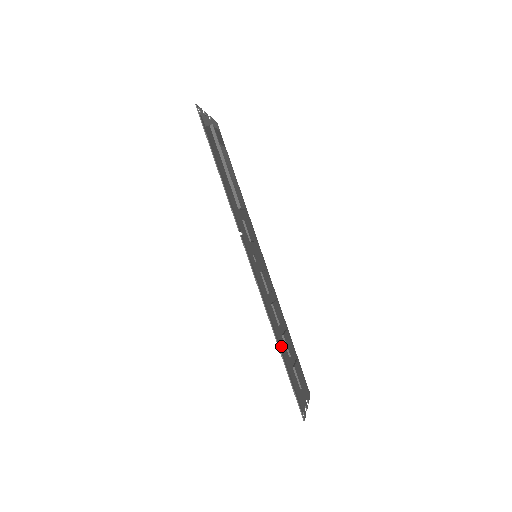
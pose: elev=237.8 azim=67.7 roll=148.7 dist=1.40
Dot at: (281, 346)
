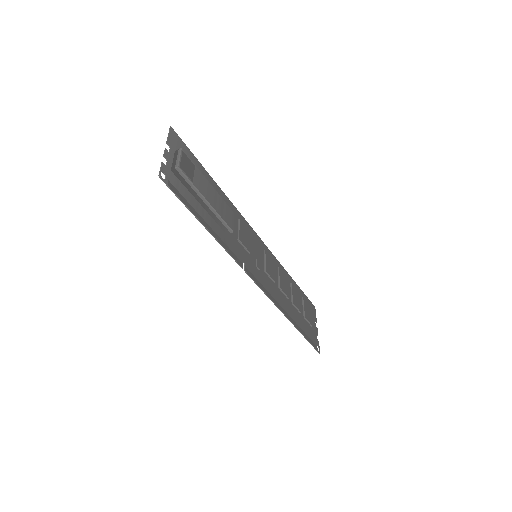
Dot at: (295, 319)
